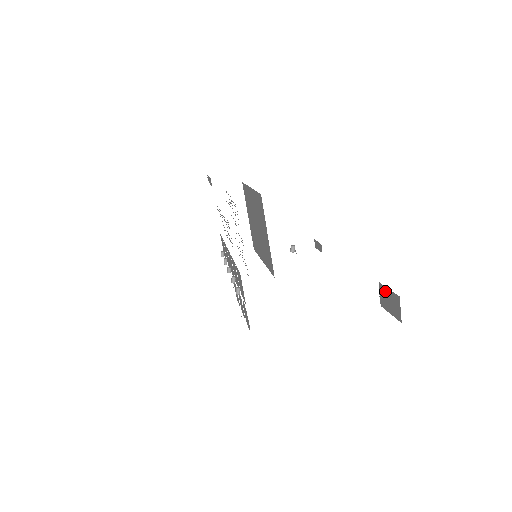
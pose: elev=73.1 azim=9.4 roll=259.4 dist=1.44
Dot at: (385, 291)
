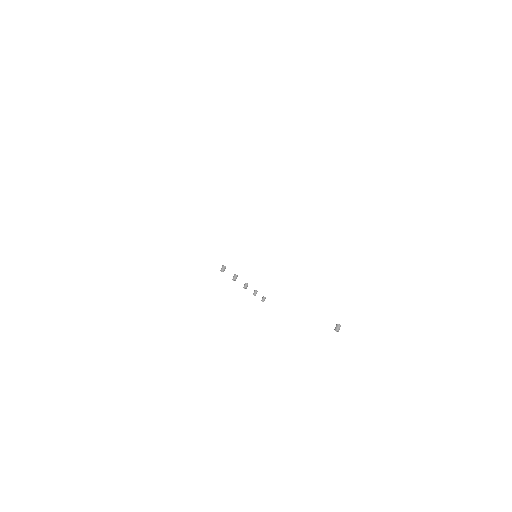
Dot at: occluded
